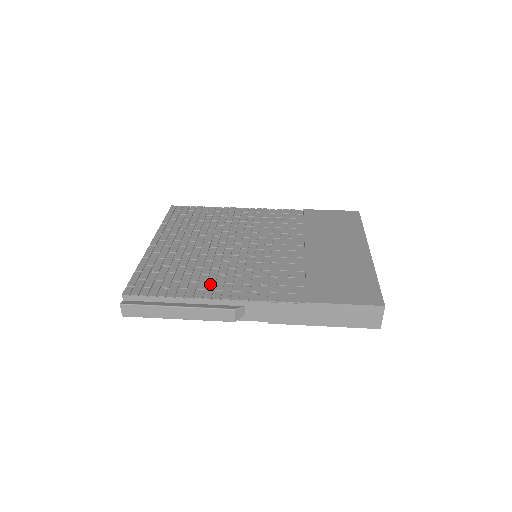
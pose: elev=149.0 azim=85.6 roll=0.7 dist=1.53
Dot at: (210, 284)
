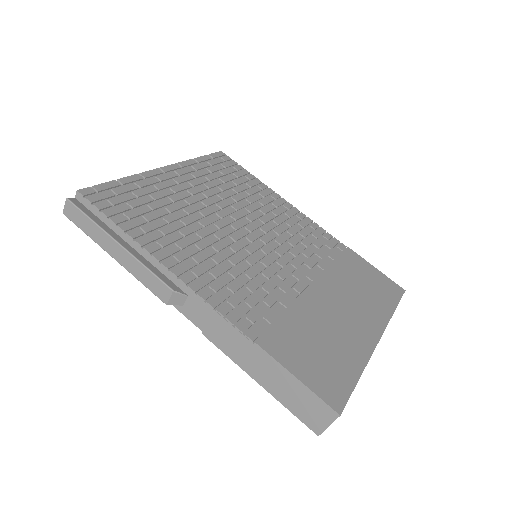
Dot at: (175, 246)
